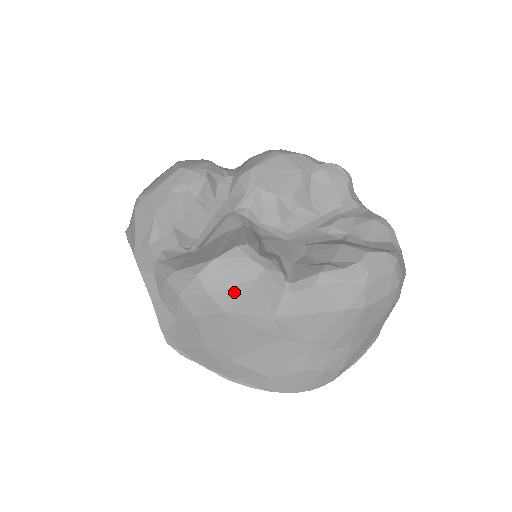
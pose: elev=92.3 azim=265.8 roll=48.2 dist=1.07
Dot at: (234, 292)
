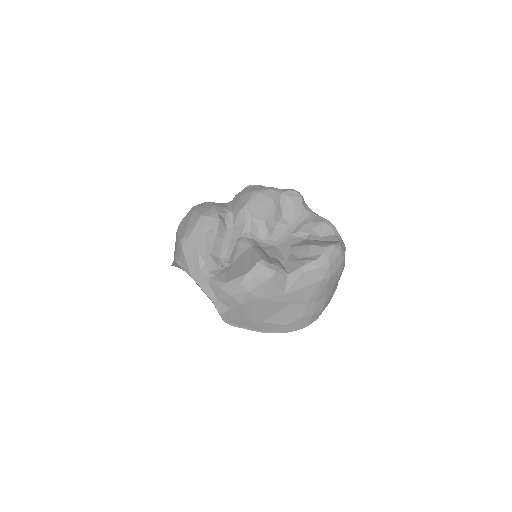
Dot at: (262, 287)
